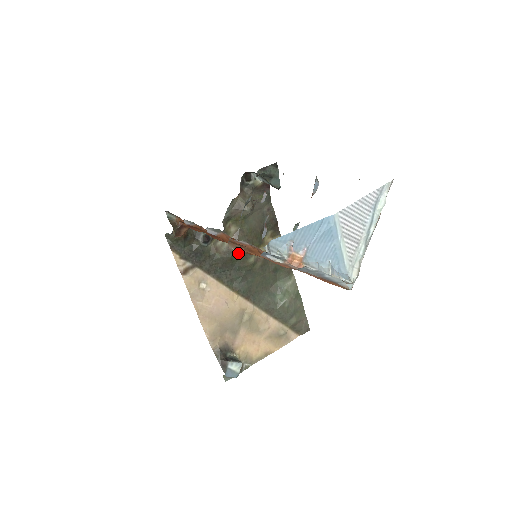
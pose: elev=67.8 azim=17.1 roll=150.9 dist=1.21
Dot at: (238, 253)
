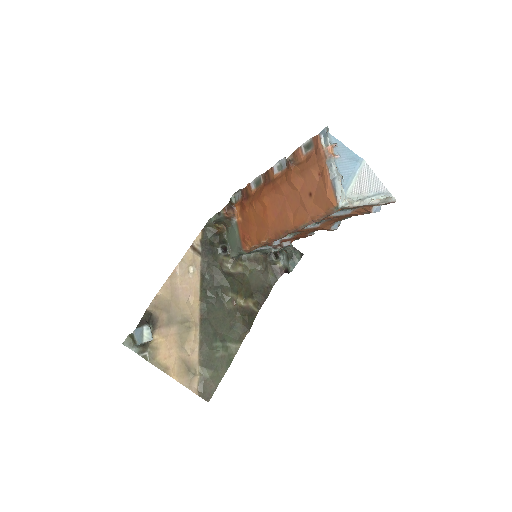
Dot at: (290, 163)
